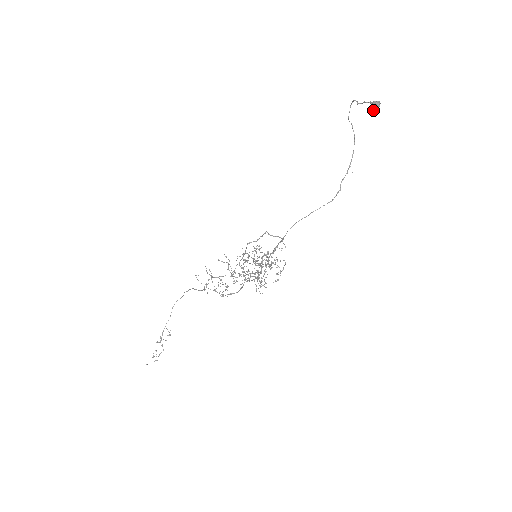
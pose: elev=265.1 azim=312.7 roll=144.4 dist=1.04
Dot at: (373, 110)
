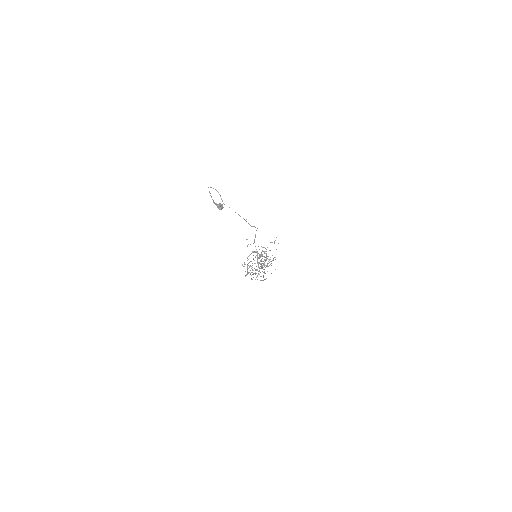
Dot at: (222, 208)
